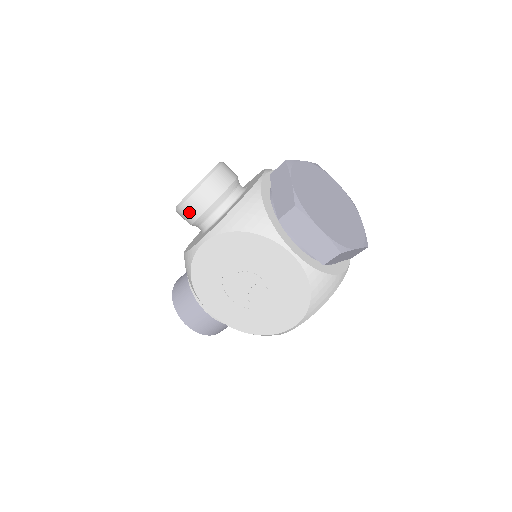
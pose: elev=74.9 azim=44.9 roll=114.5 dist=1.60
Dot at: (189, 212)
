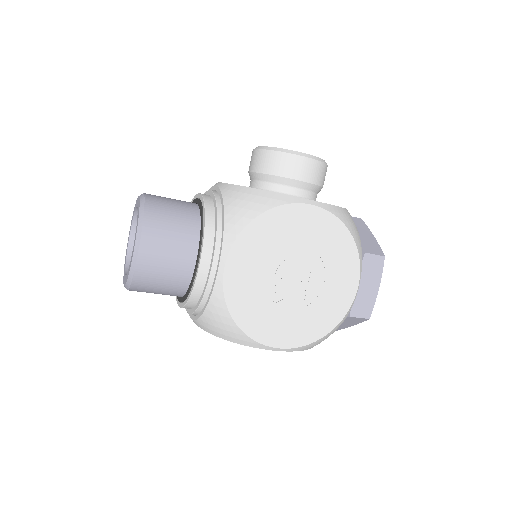
Dot at: (296, 167)
